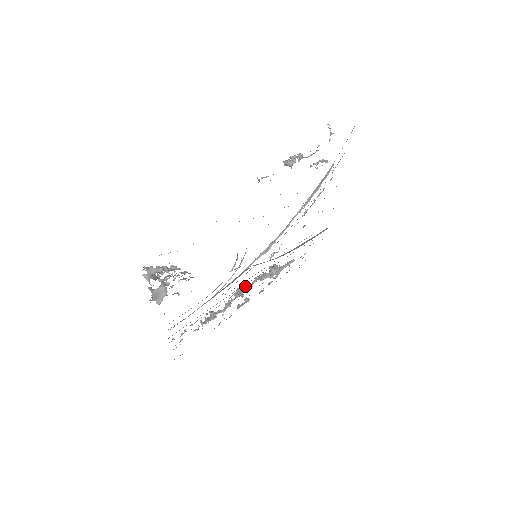
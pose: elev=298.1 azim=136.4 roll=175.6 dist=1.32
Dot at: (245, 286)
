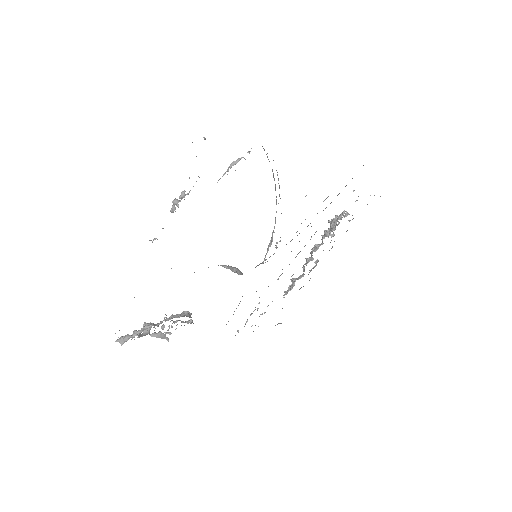
Dot at: occluded
